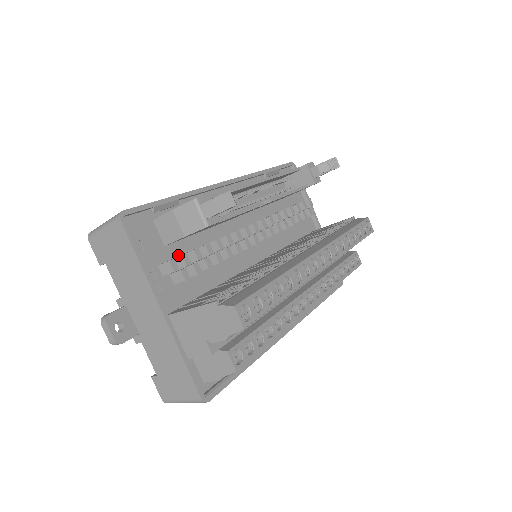
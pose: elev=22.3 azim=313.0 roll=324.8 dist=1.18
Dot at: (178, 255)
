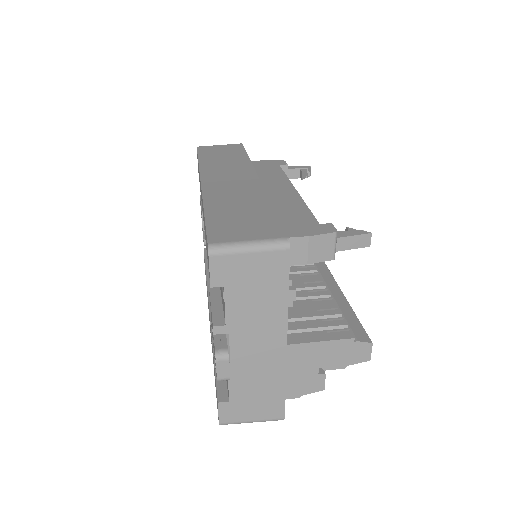
Dot at: occluded
